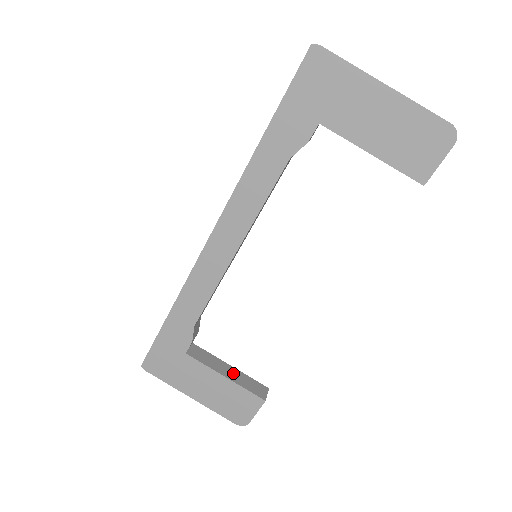
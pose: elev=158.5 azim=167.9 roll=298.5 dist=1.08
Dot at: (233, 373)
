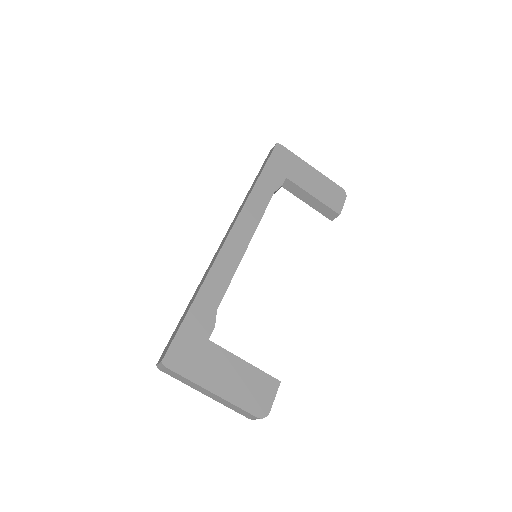
Dot at: occluded
